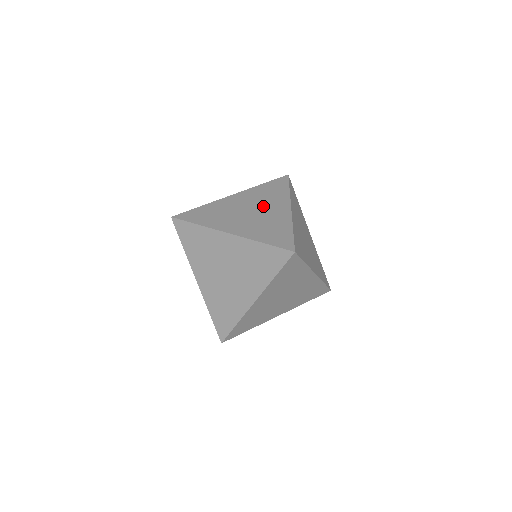
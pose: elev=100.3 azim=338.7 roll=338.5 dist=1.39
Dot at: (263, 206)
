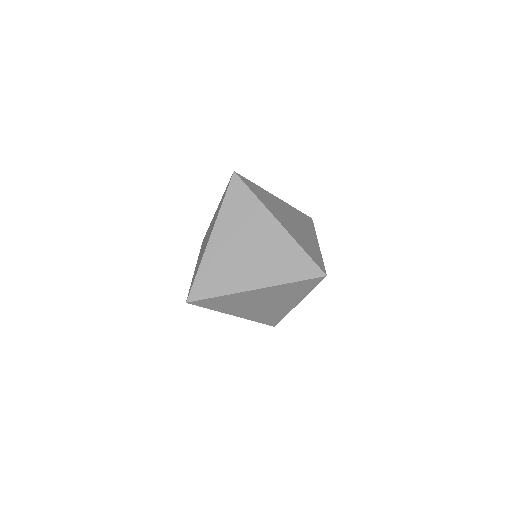
Dot at: (253, 235)
